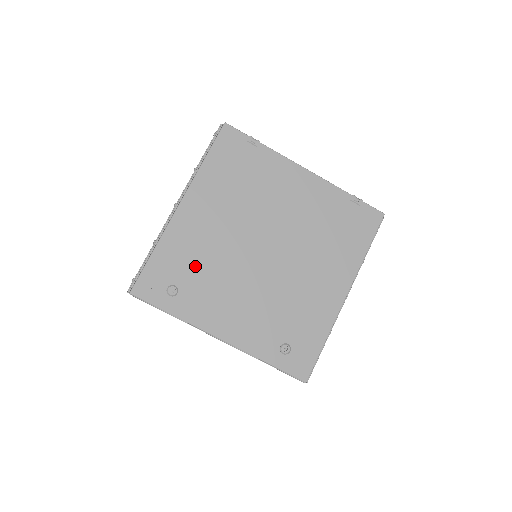
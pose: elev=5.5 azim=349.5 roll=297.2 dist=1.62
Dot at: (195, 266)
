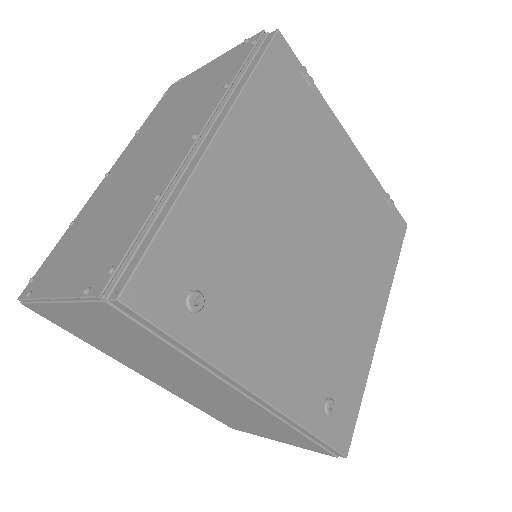
Dot at: (231, 258)
